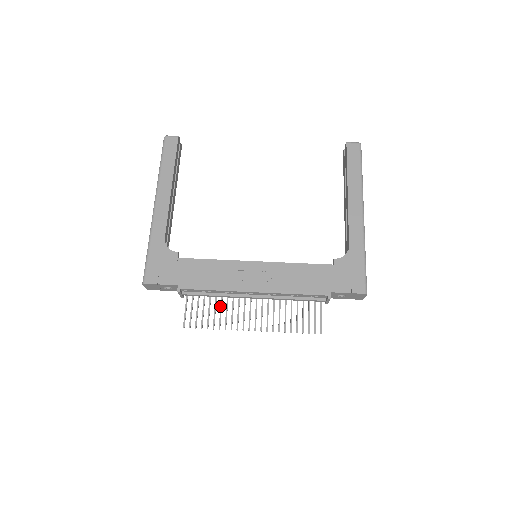
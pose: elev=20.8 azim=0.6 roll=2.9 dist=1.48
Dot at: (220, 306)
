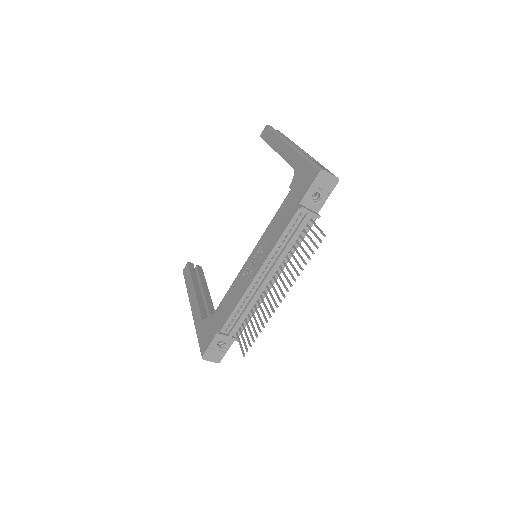
Dot at: occluded
